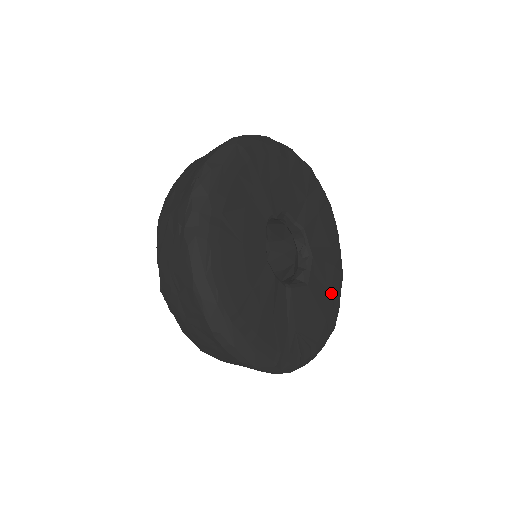
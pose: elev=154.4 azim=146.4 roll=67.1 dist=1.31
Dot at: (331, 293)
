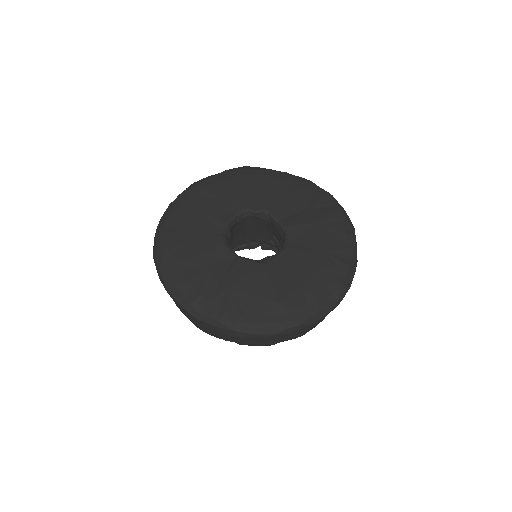
Dot at: (303, 286)
